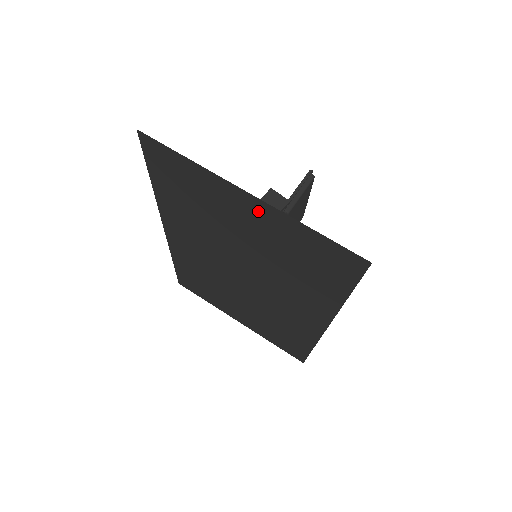
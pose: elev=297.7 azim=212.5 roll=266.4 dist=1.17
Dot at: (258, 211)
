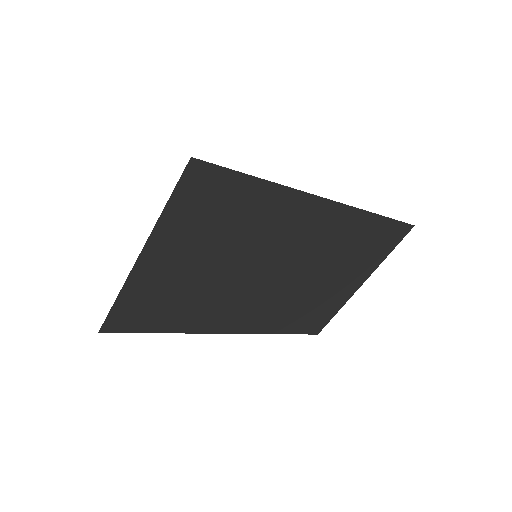
Dot at: (161, 249)
